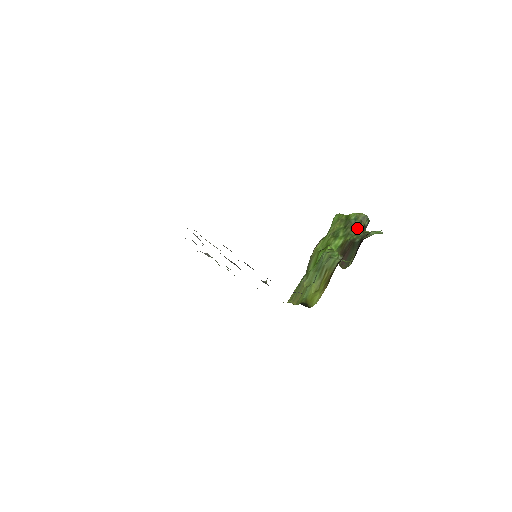
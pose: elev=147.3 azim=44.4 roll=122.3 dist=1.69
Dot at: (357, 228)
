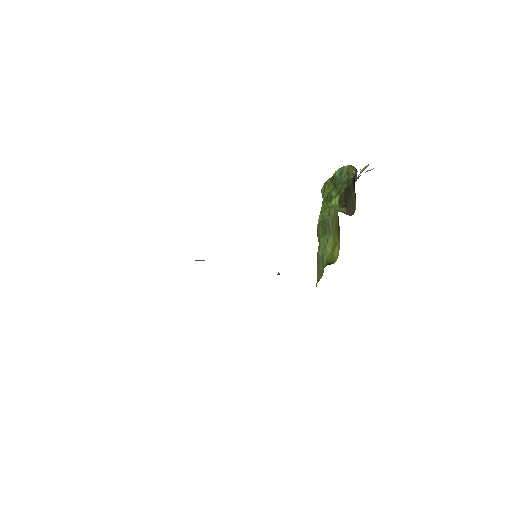
Dot at: (347, 180)
